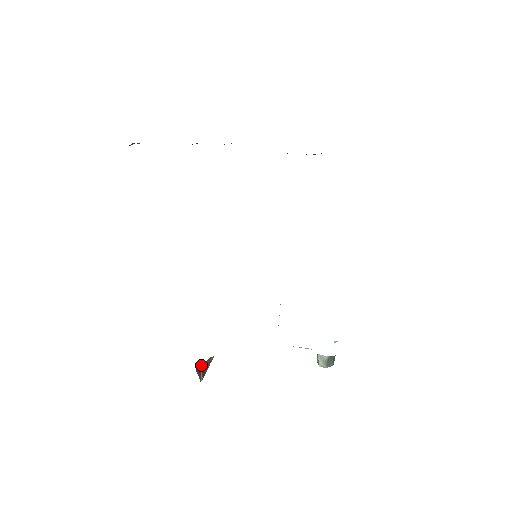
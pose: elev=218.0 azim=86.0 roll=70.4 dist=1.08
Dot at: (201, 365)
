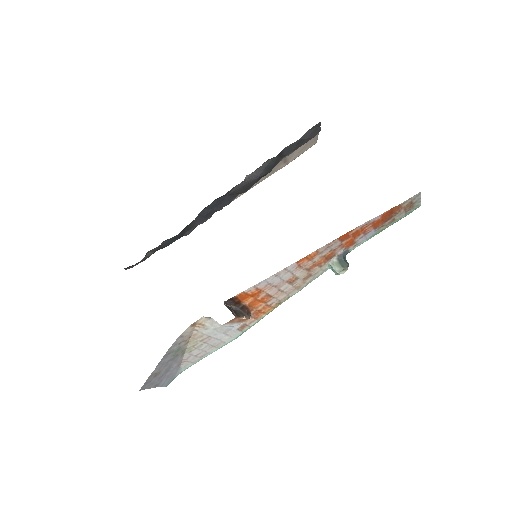
Dot at: (231, 308)
